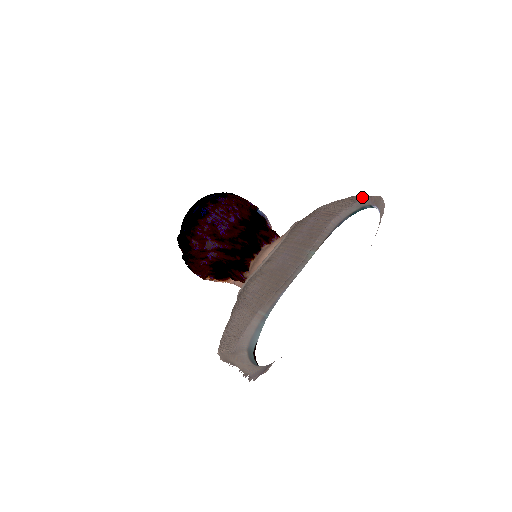
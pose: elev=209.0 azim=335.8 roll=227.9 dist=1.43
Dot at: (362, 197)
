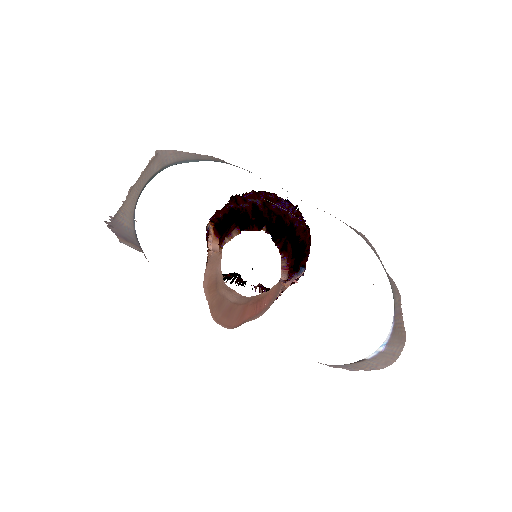
Dot at: occluded
